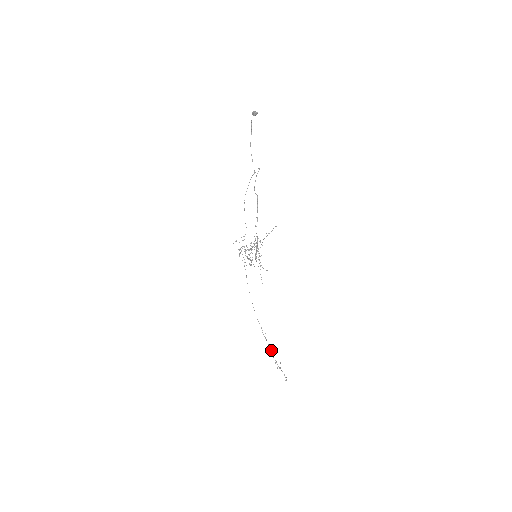
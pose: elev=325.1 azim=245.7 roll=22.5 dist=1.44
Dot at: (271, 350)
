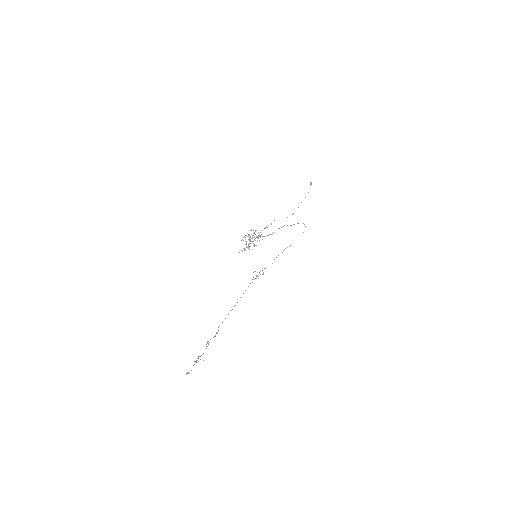
Dot at: occluded
